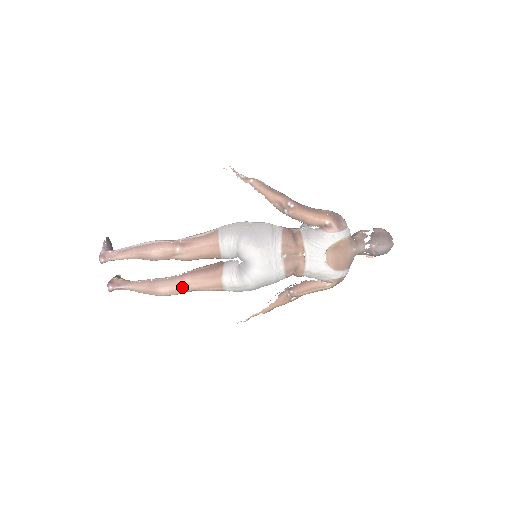
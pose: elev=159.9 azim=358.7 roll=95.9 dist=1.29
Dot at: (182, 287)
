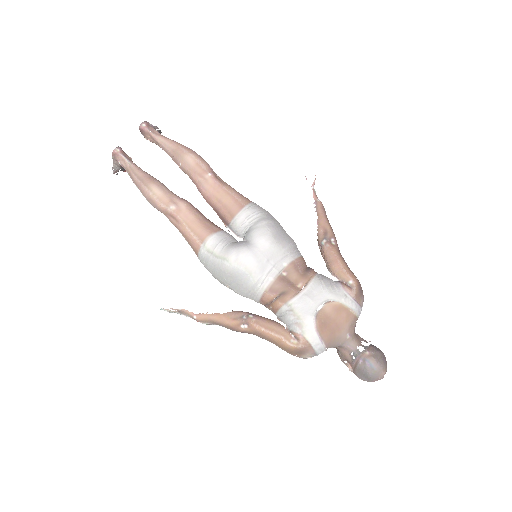
Dot at: (173, 204)
